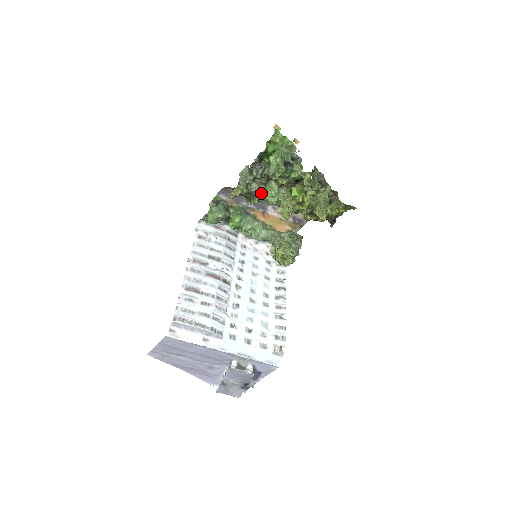
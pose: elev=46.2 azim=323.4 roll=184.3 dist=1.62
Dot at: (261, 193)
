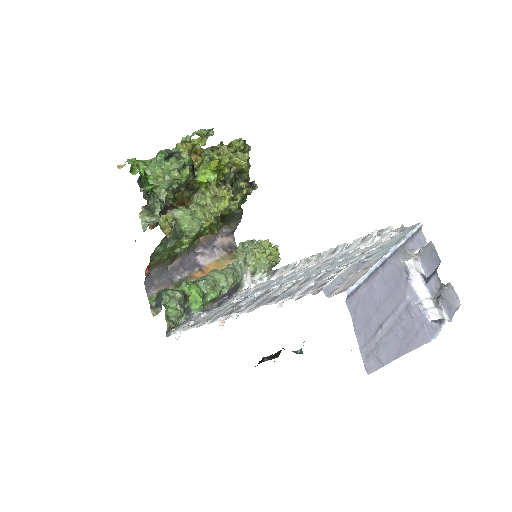
Dot at: (180, 230)
